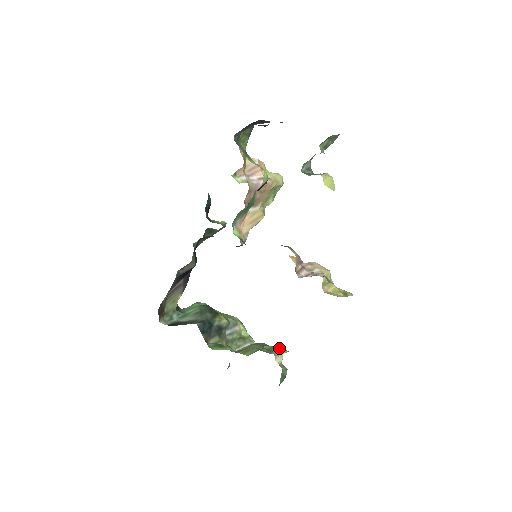
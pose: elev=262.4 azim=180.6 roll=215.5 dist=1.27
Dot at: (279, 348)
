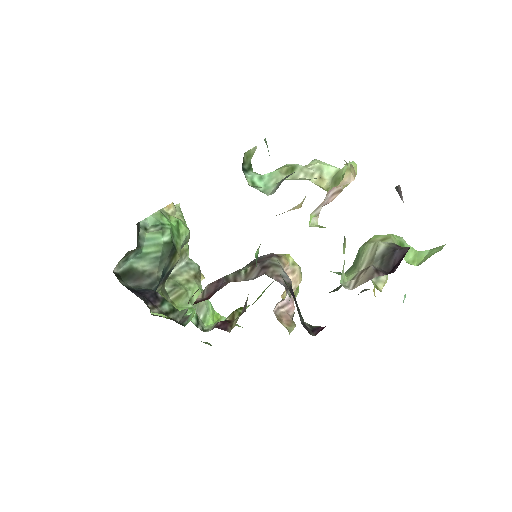
Dot at: (208, 306)
